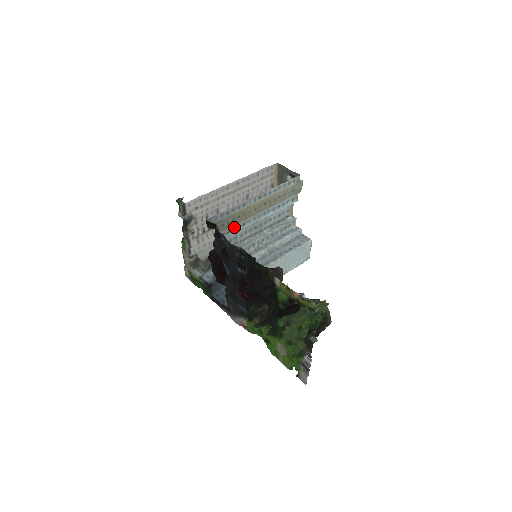
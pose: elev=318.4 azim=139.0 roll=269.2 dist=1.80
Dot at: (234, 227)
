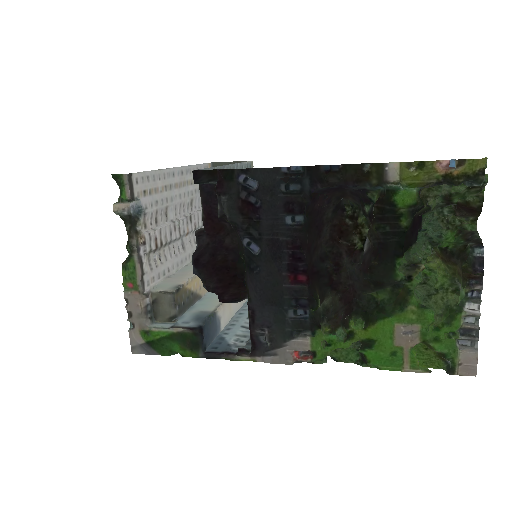
Dot at: occluded
